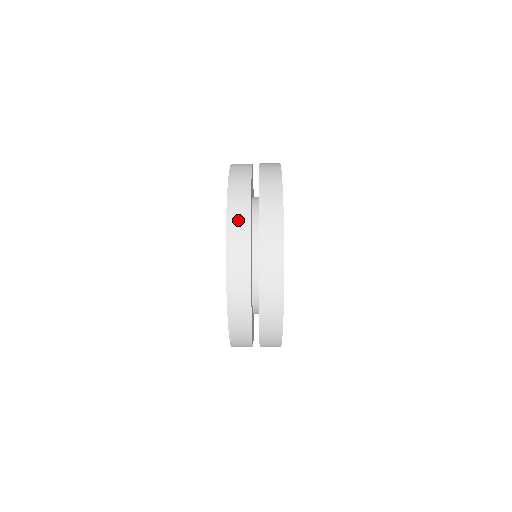
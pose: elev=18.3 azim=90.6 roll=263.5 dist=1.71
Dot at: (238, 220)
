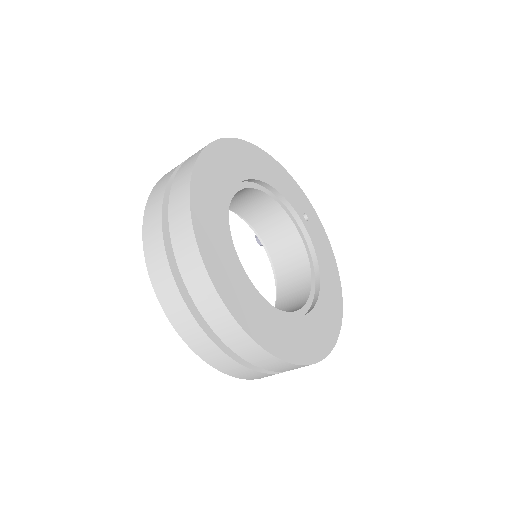
Dot at: (191, 334)
